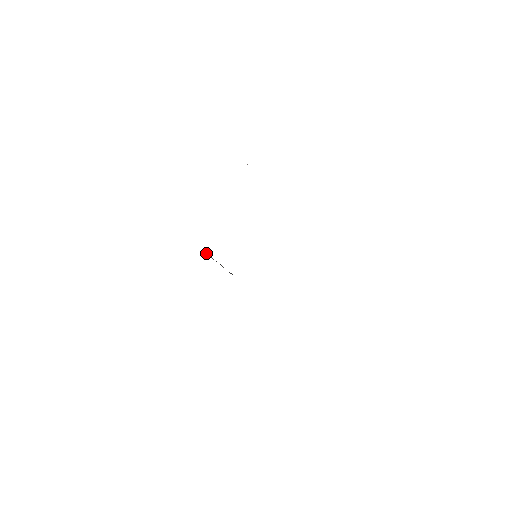
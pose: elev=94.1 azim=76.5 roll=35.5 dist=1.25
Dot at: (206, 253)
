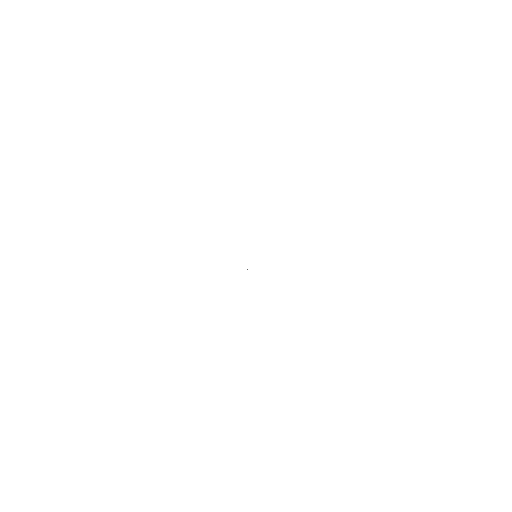
Dot at: occluded
